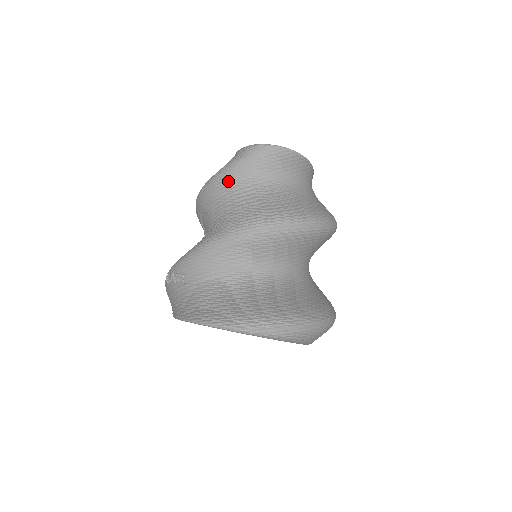
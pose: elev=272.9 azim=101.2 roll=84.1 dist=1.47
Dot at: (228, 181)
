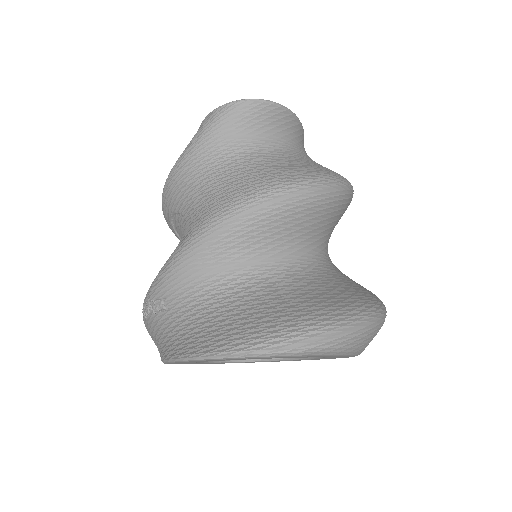
Dot at: (196, 161)
